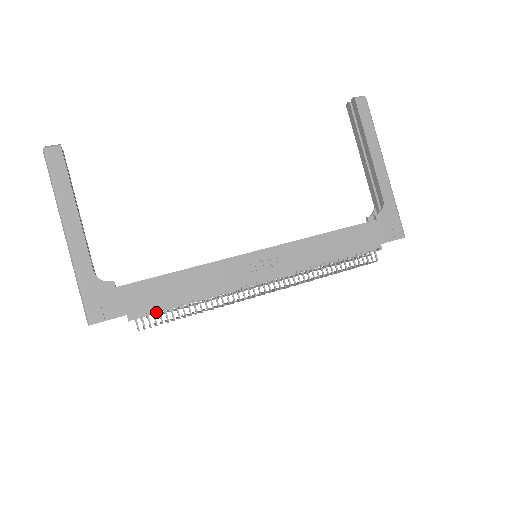
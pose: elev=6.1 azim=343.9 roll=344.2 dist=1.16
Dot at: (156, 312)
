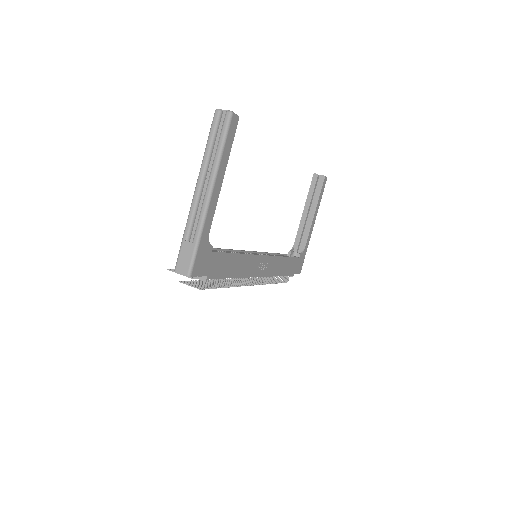
Dot at: occluded
